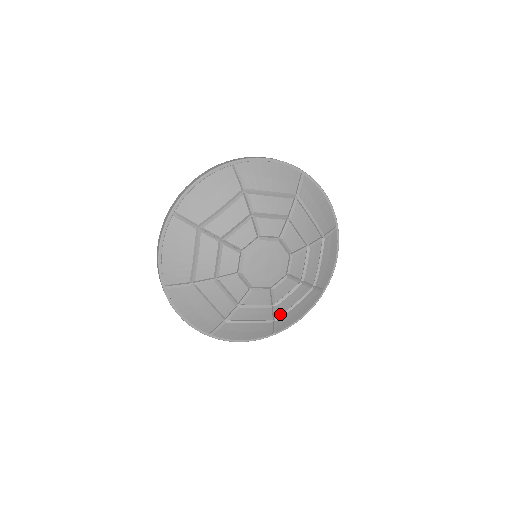
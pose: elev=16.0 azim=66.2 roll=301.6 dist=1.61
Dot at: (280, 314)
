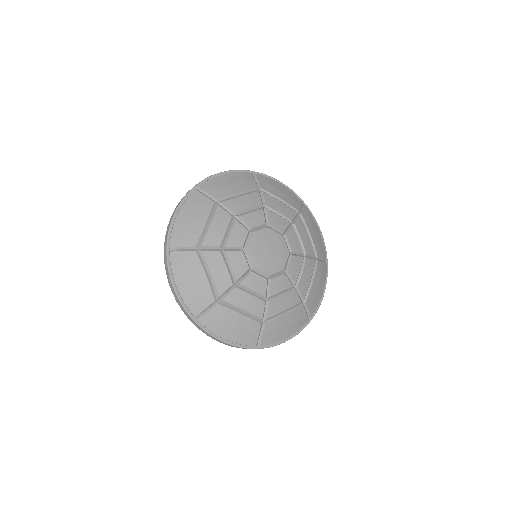
Dot at: (270, 316)
